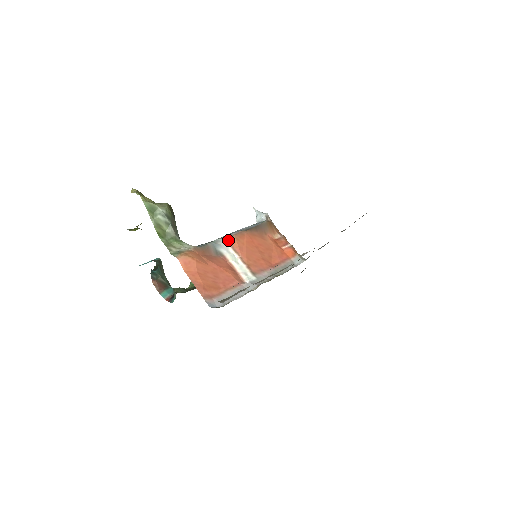
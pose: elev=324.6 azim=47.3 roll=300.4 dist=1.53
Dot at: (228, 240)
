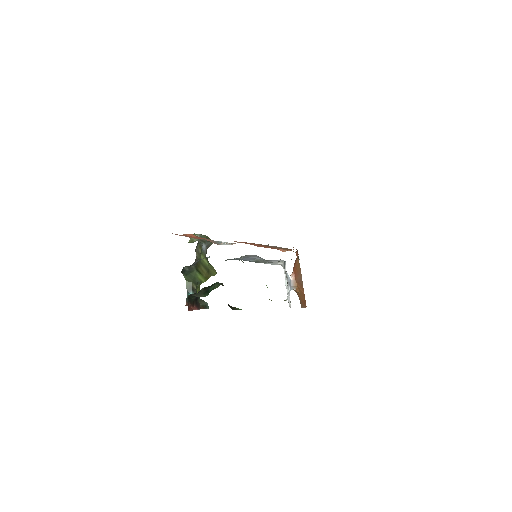
Dot at: occluded
